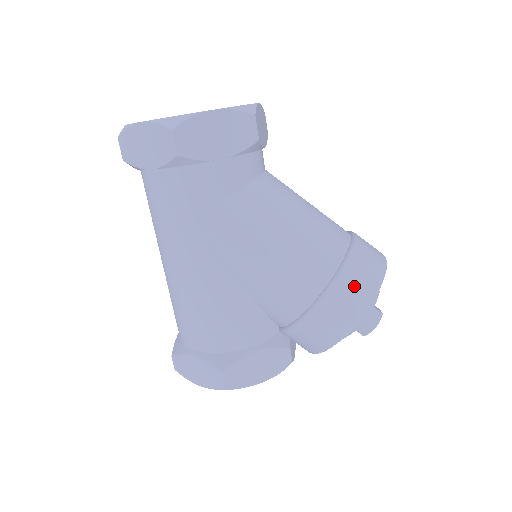
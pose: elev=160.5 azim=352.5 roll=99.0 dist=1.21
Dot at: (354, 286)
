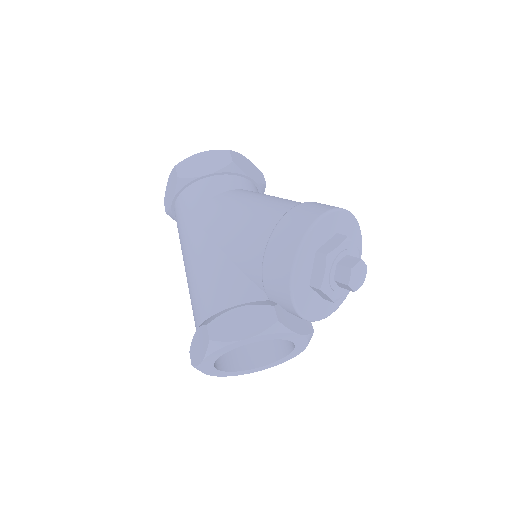
Dot at: (300, 215)
